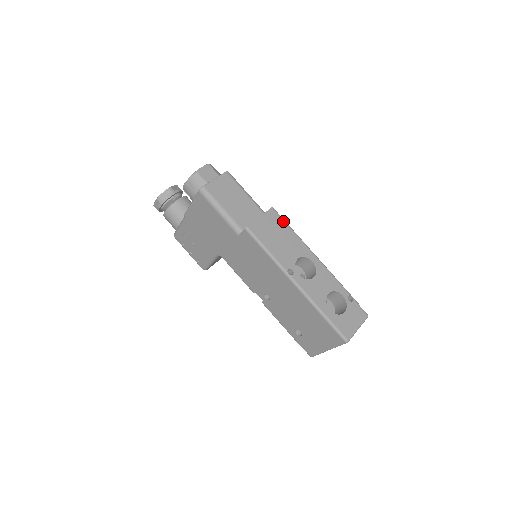
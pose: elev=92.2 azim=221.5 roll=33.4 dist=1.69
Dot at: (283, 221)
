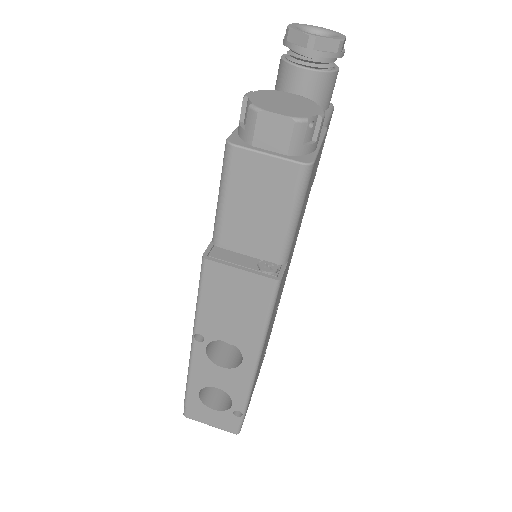
Dot at: (268, 304)
